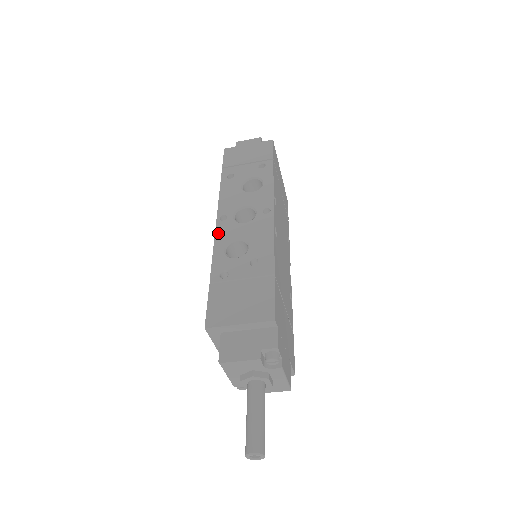
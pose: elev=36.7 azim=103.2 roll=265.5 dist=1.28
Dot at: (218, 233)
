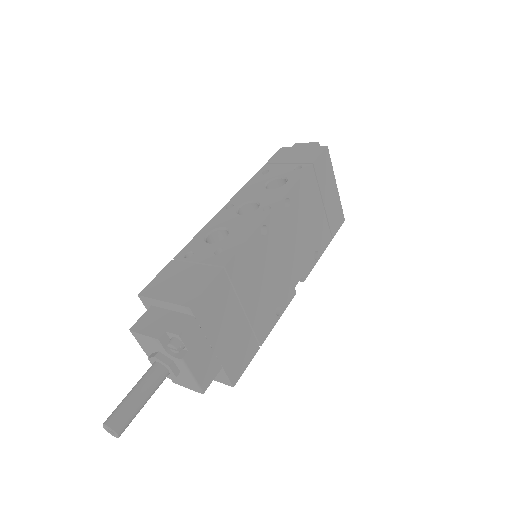
Dot at: (214, 218)
